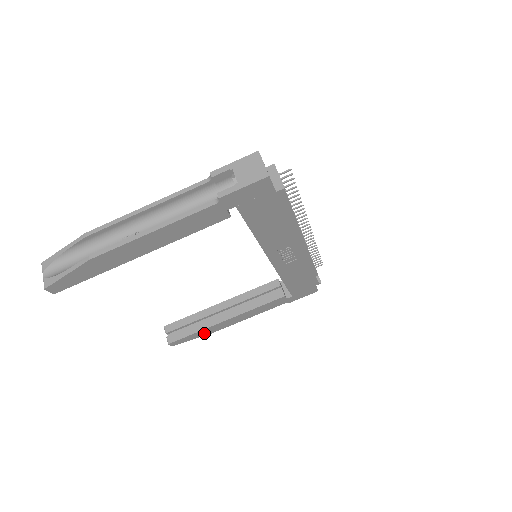
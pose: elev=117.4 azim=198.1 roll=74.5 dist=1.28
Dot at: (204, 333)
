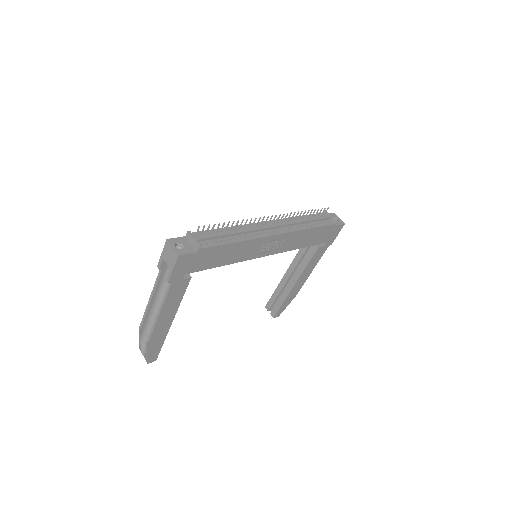
Dot at: (291, 298)
